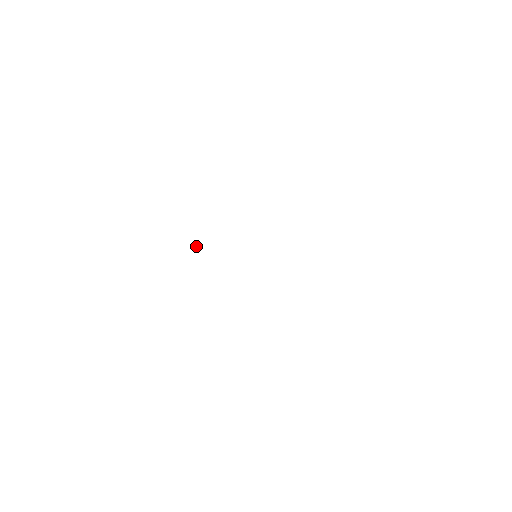
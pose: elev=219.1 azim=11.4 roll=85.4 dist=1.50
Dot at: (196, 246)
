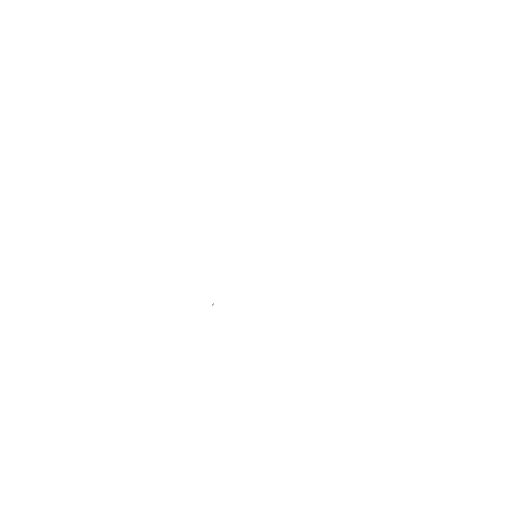
Dot at: (212, 305)
